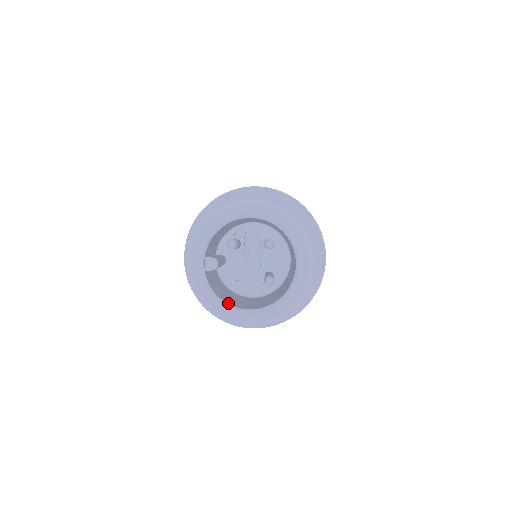
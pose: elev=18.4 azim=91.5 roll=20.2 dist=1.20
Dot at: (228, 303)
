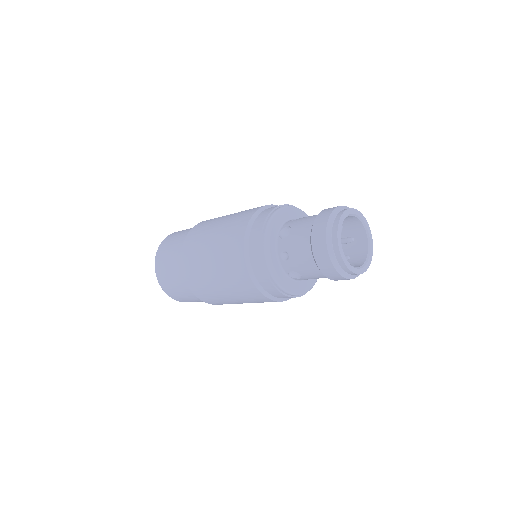
Dot at: (342, 254)
